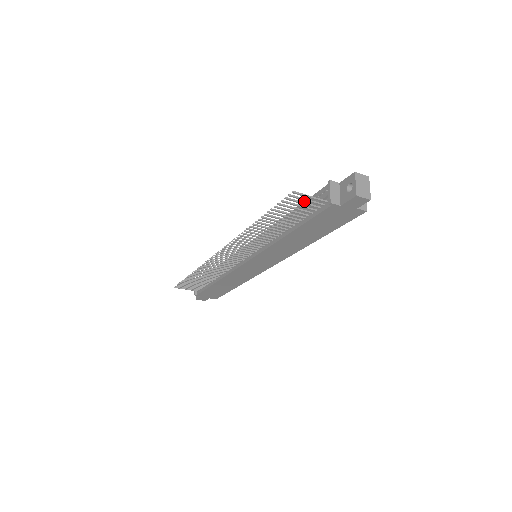
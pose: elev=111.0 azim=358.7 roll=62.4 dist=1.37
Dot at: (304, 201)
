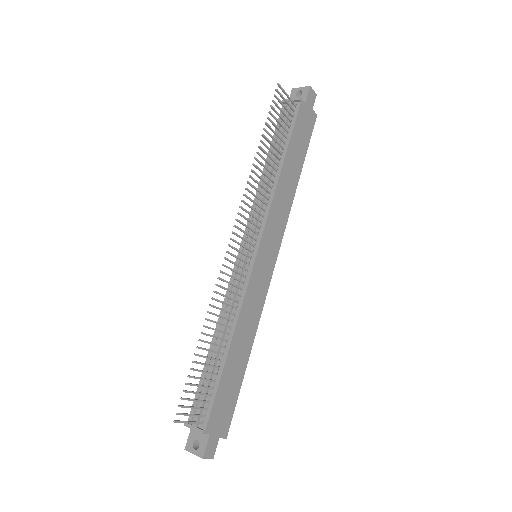
Dot at: occluded
